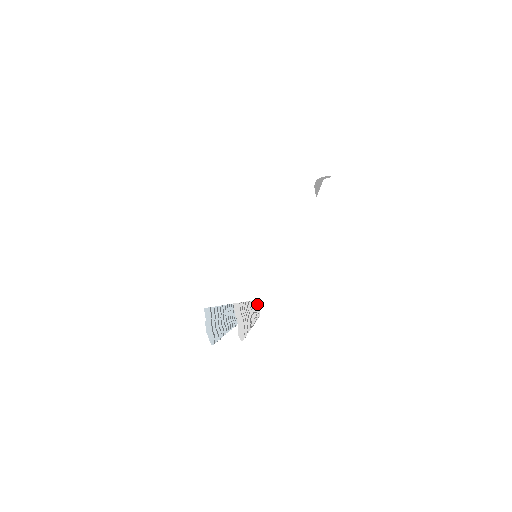
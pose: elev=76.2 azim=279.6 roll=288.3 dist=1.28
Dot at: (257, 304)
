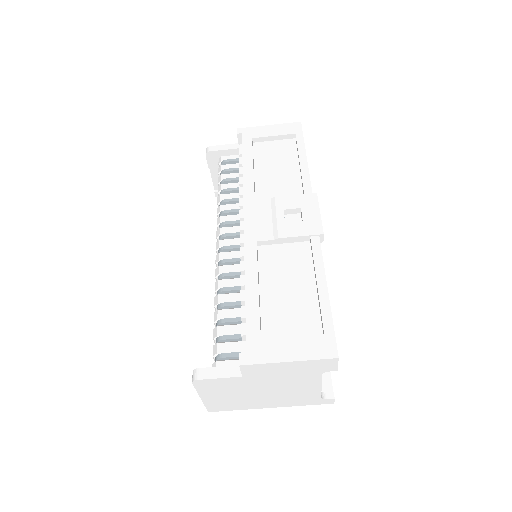
Dot at: occluded
